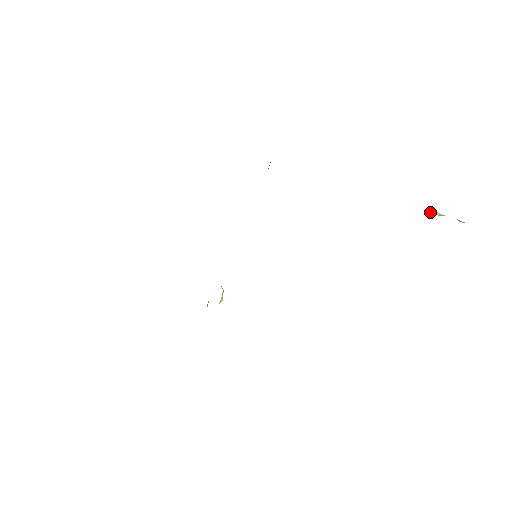
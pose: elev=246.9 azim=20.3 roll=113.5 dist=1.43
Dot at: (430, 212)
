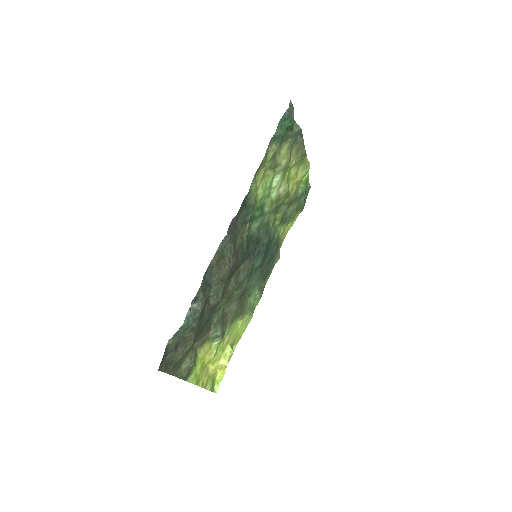
Dot at: out of frame
